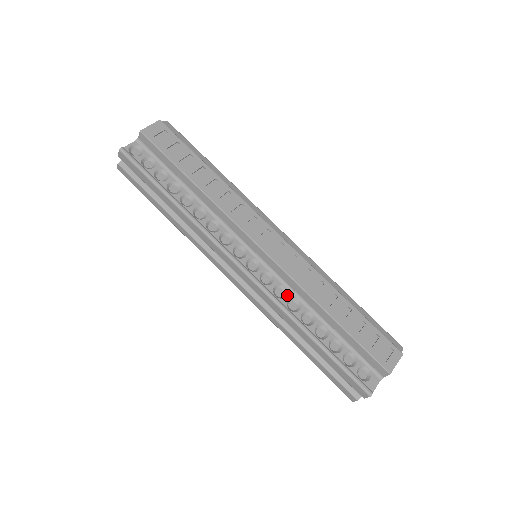
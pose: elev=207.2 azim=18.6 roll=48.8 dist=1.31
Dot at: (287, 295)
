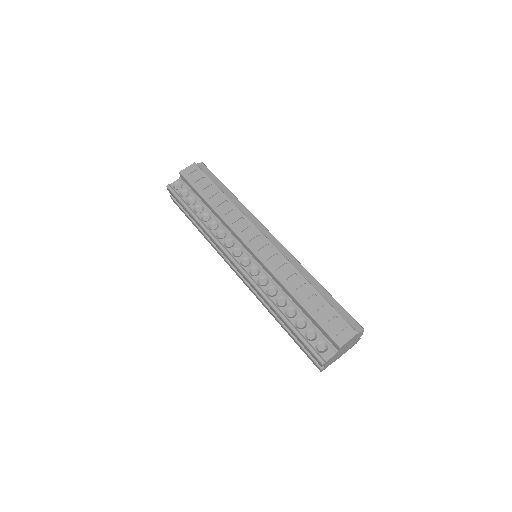
Dot at: (268, 284)
